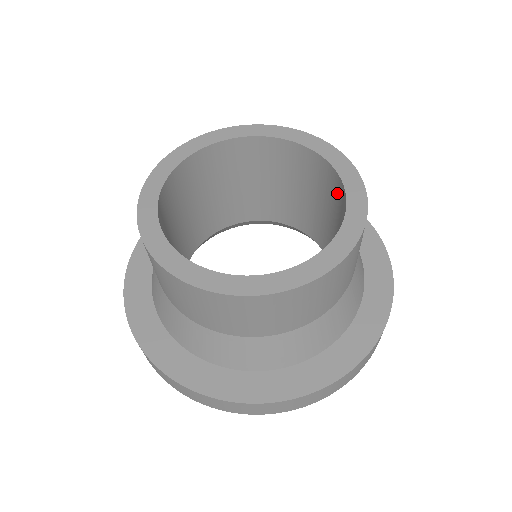
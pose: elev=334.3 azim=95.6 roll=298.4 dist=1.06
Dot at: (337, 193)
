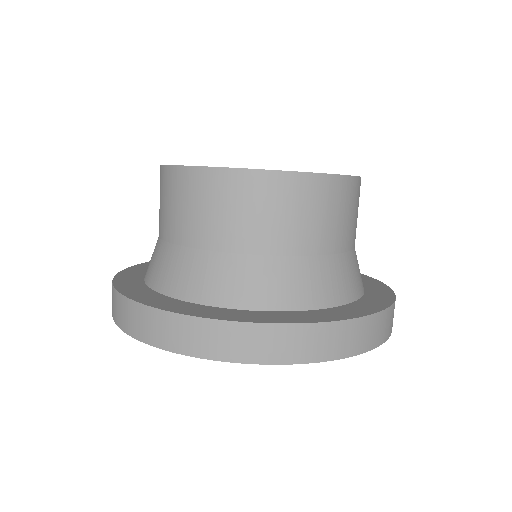
Dot at: occluded
